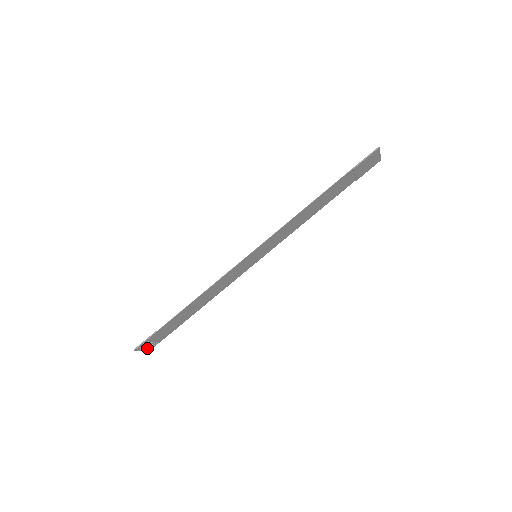
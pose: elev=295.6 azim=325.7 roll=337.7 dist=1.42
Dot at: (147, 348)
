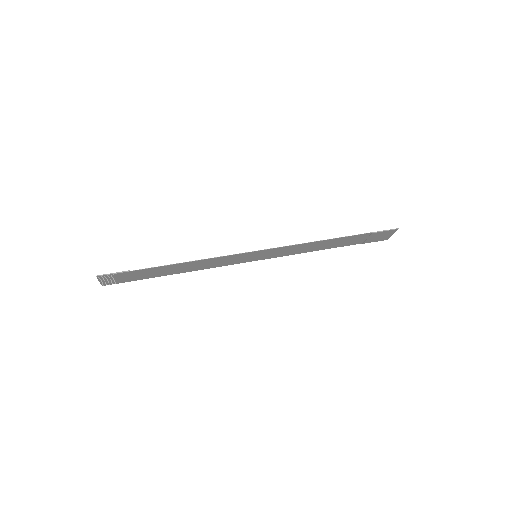
Dot at: (104, 282)
